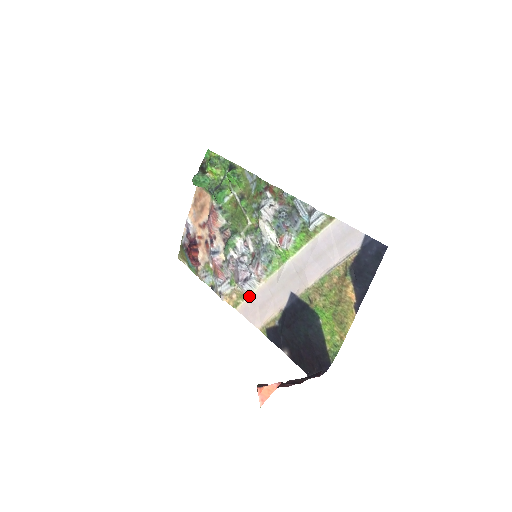
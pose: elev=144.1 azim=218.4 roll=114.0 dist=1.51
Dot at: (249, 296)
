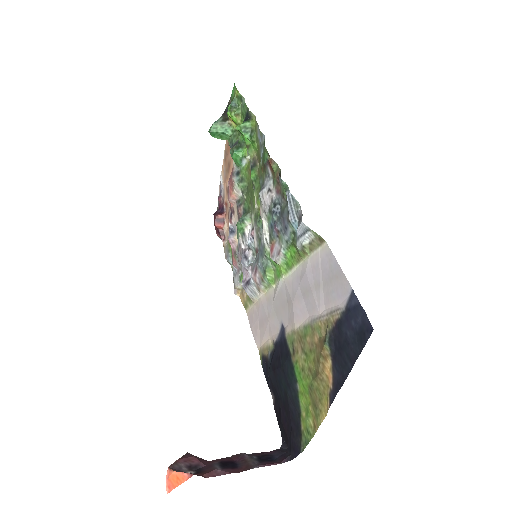
Dot at: (254, 303)
